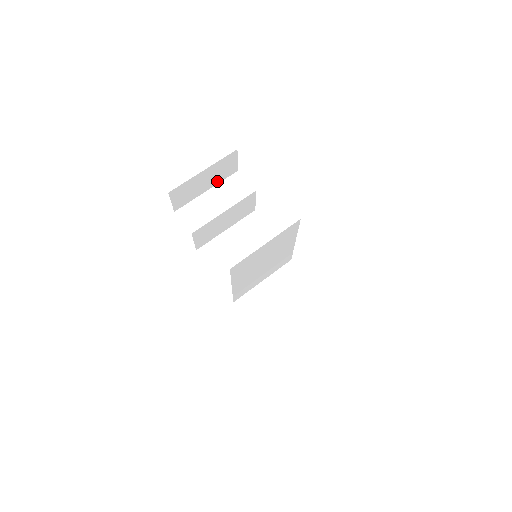
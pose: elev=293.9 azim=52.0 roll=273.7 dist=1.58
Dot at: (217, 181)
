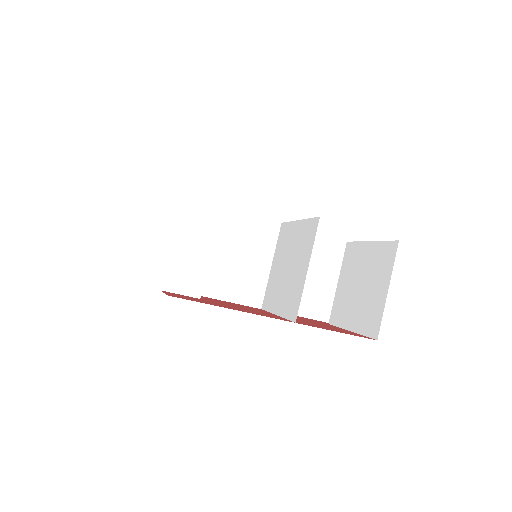
Dot at: (178, 220)
